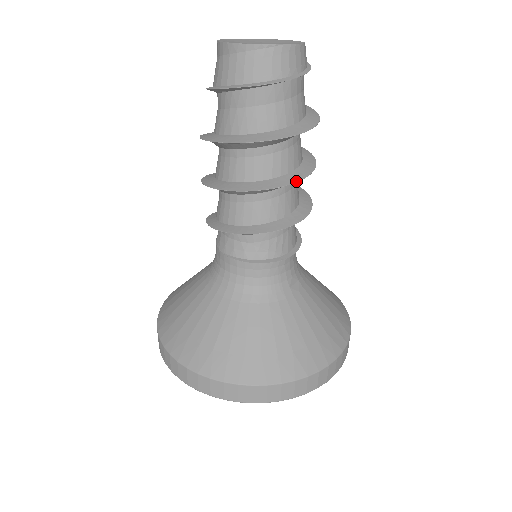
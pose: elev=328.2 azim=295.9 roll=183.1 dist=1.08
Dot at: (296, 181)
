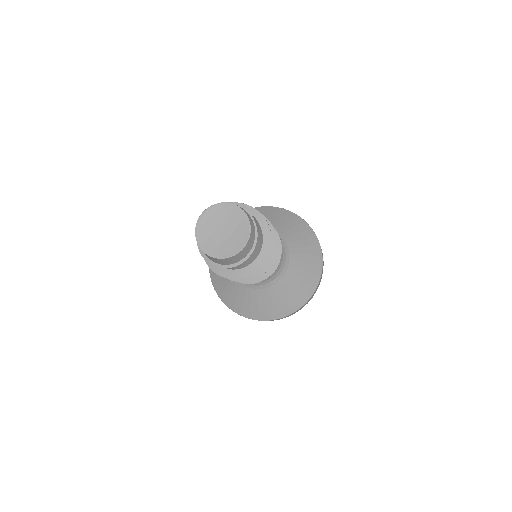
Dot at: (254, 279)
